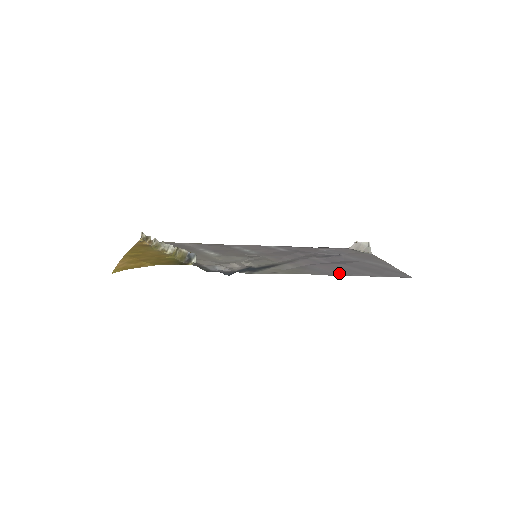
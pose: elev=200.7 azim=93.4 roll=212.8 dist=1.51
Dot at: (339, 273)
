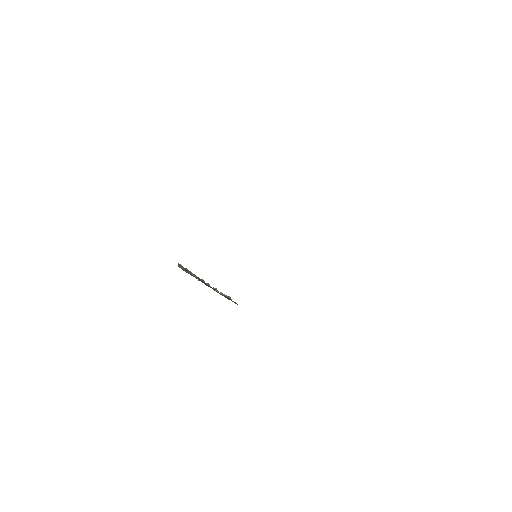
Dot at: occluded
